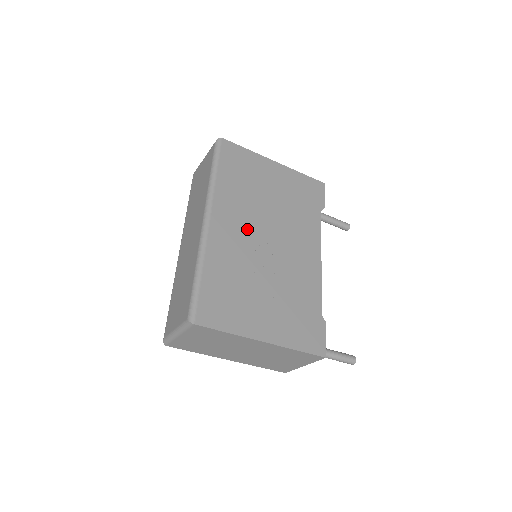
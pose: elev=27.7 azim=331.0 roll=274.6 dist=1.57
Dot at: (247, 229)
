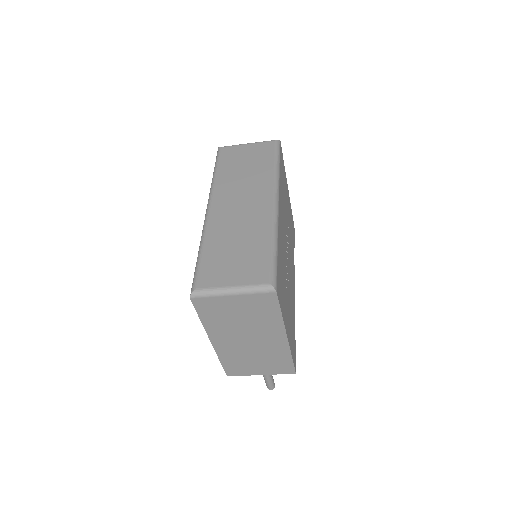
Dot at: (284, 231)
